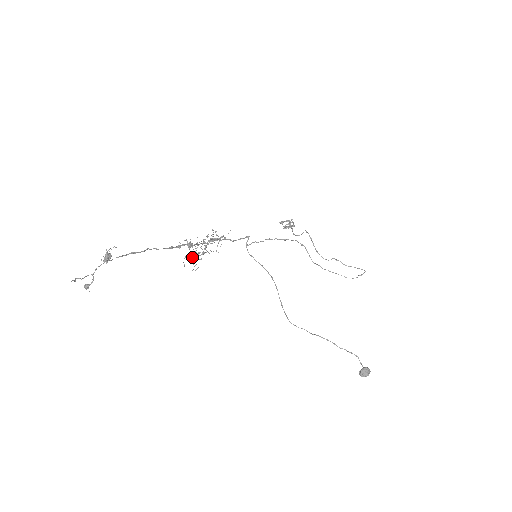
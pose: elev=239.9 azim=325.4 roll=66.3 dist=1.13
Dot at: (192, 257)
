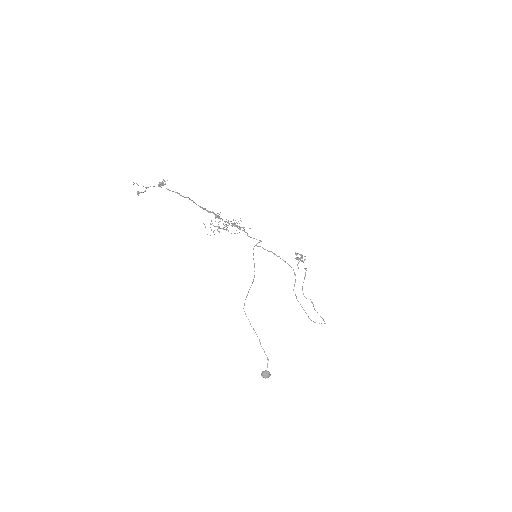
Dot at: (214, 226)
